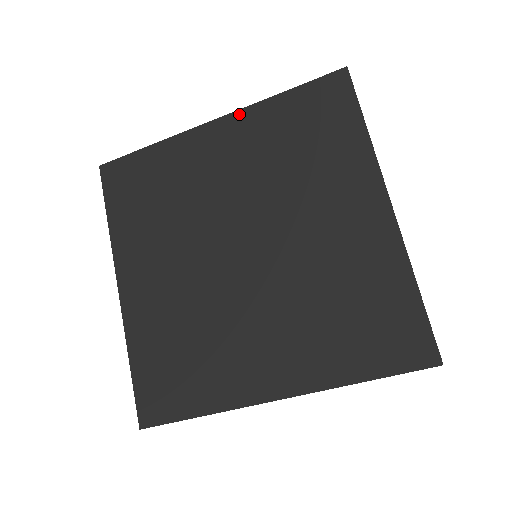
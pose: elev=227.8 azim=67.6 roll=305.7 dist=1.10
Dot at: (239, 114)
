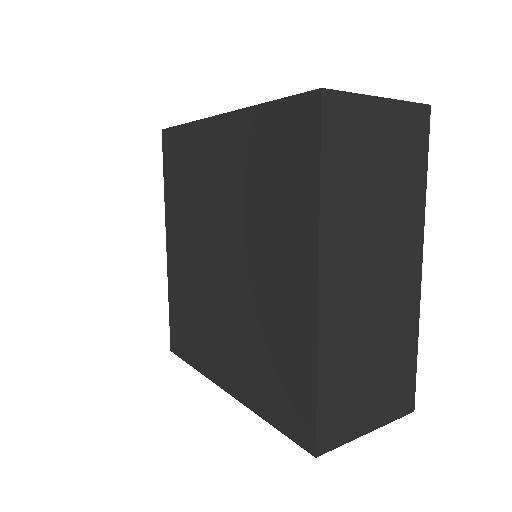
Dot at: (235, 116)
